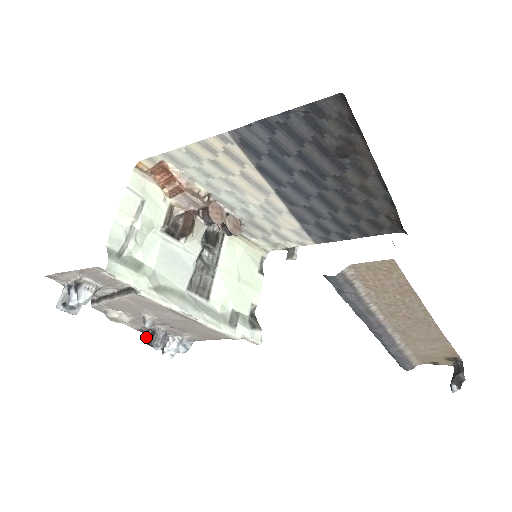
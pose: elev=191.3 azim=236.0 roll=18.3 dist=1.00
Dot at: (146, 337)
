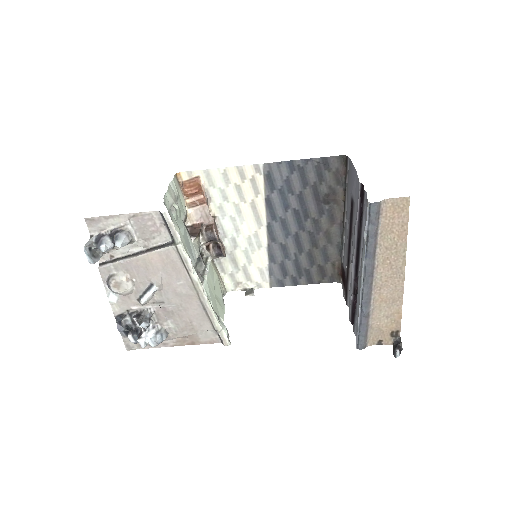
Dot at: (129, 318)
